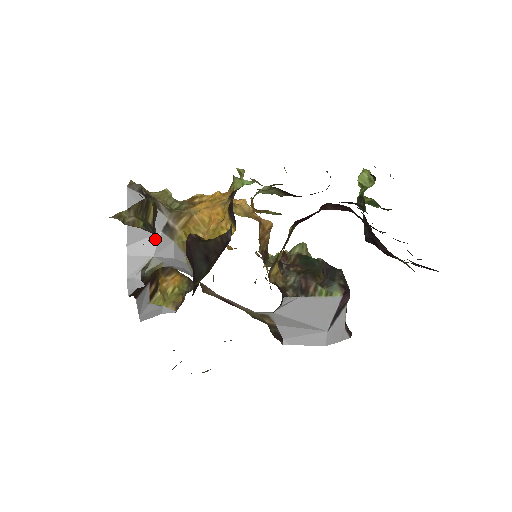
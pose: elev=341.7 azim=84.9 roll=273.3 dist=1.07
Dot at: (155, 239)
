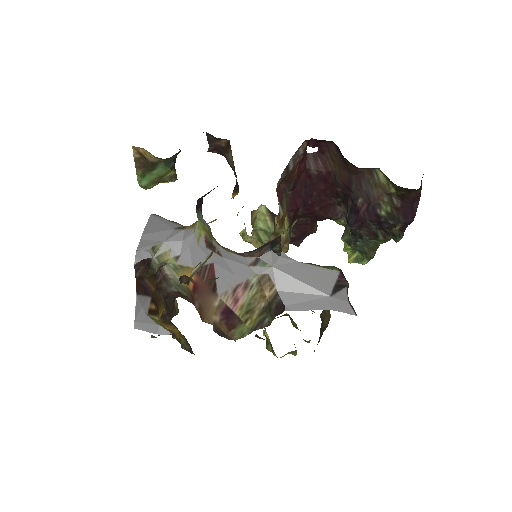
Dot at: (168, 233)
